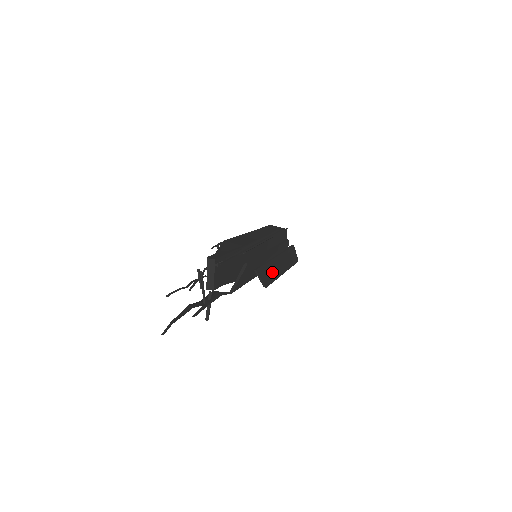
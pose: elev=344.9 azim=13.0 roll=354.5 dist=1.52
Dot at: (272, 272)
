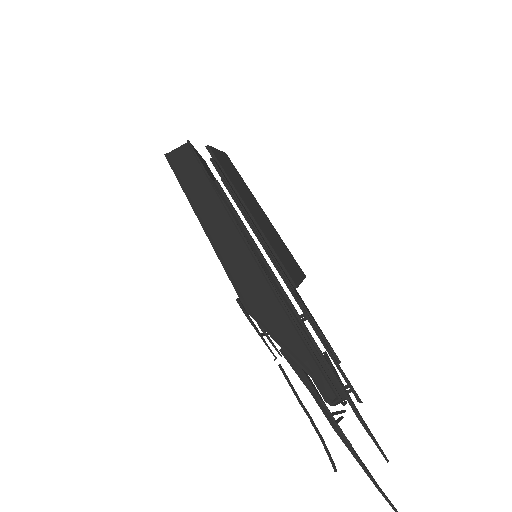
Dot at: (277, 243)
